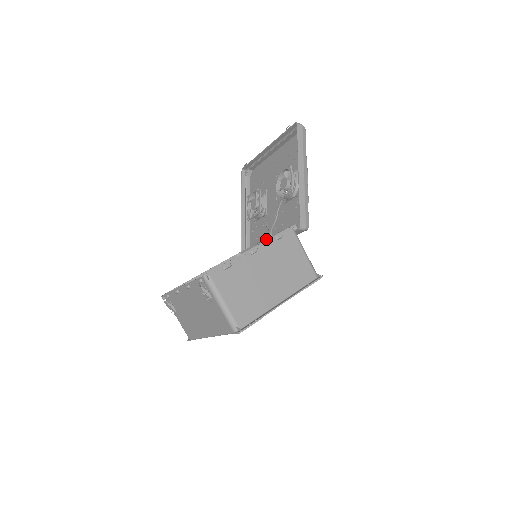
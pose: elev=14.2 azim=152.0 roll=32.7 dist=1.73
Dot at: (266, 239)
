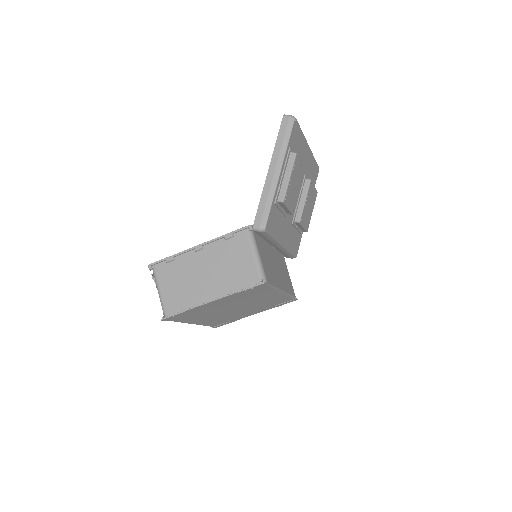
Dot at: occluded
